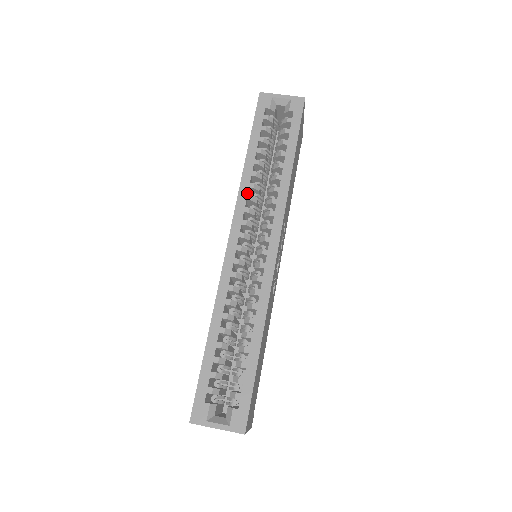
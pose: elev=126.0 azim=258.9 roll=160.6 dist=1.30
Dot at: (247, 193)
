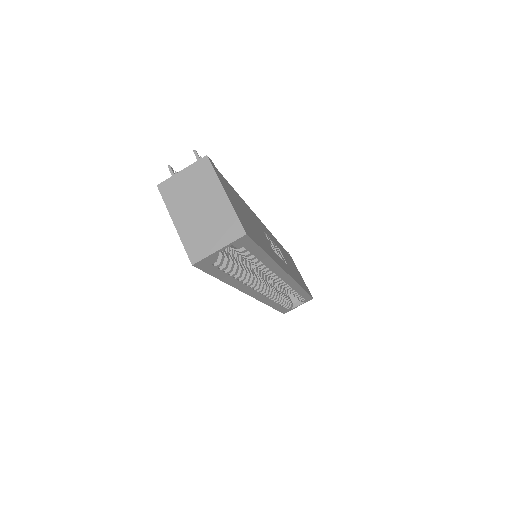
Dot at: (246, 286)
